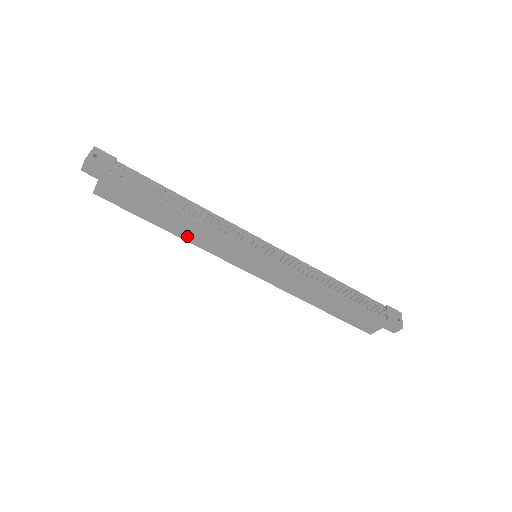
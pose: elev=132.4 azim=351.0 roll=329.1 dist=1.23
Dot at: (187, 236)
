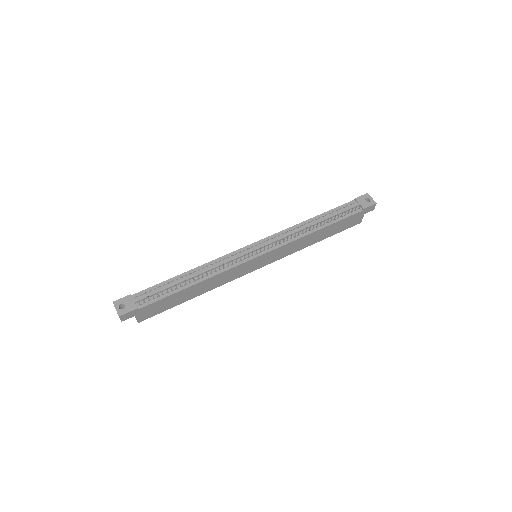
Dot at: (209, 288)
